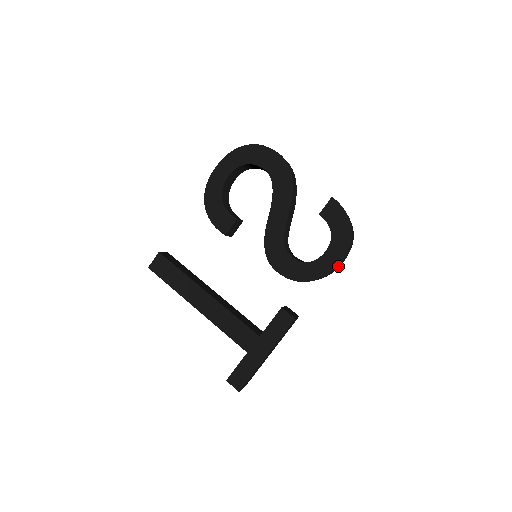
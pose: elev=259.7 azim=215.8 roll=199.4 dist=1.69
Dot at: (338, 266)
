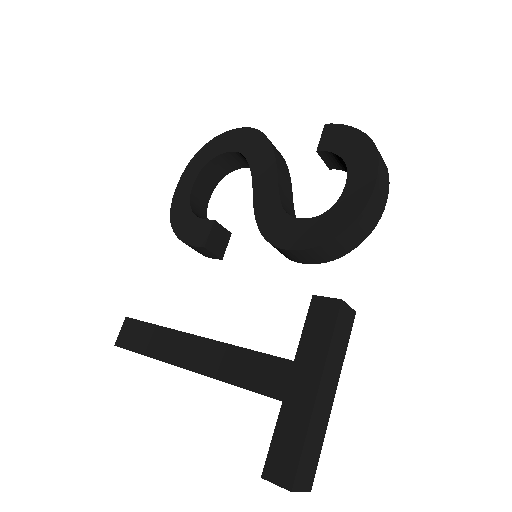
Dot at: (376, 196)
